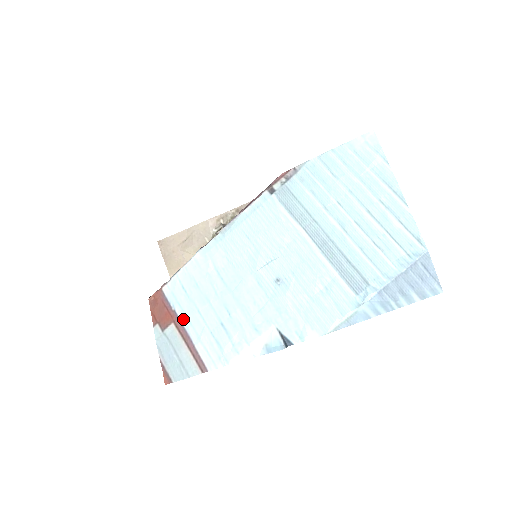
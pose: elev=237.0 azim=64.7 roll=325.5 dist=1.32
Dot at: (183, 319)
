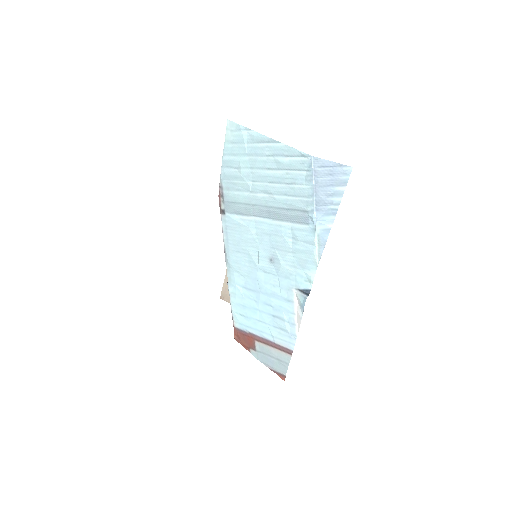
Dot at: (257, 333)
